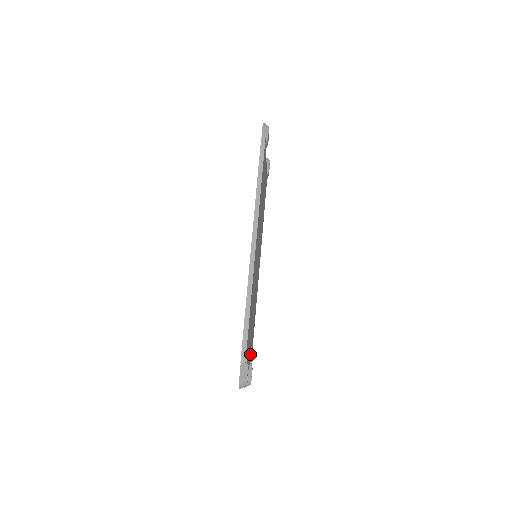
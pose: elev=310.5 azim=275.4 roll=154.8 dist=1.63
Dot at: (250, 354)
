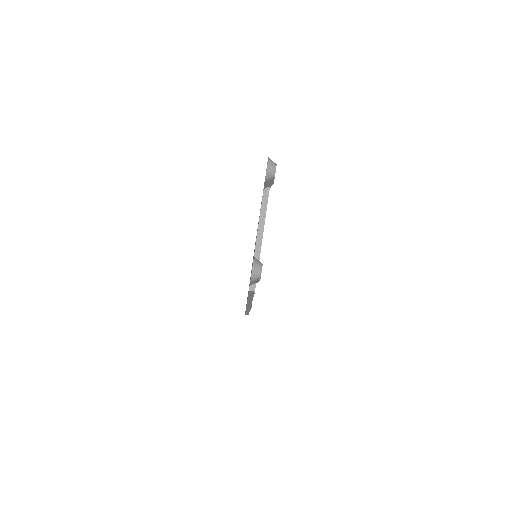
Dot at: occluded
